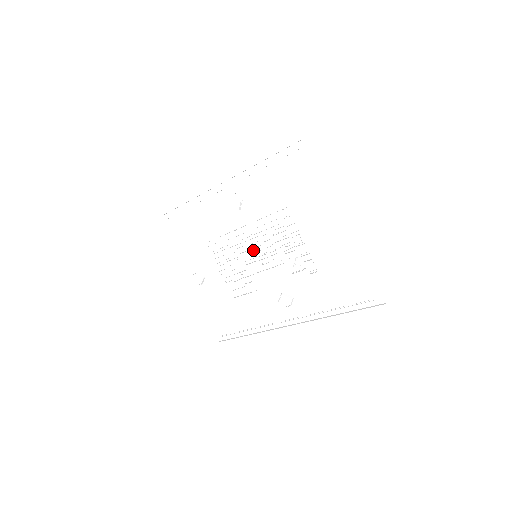
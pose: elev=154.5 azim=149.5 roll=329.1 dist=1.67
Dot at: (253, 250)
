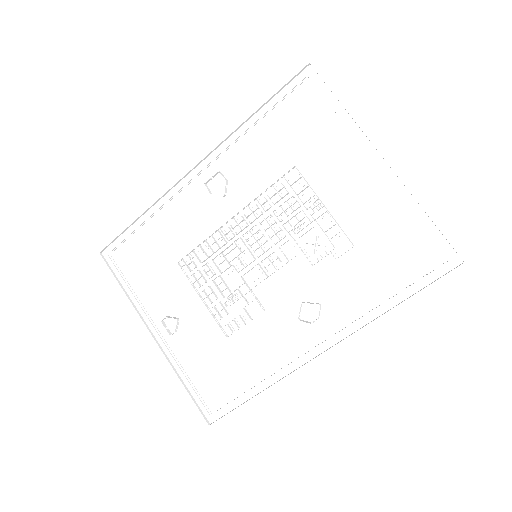
Dot at: (250, 249)
